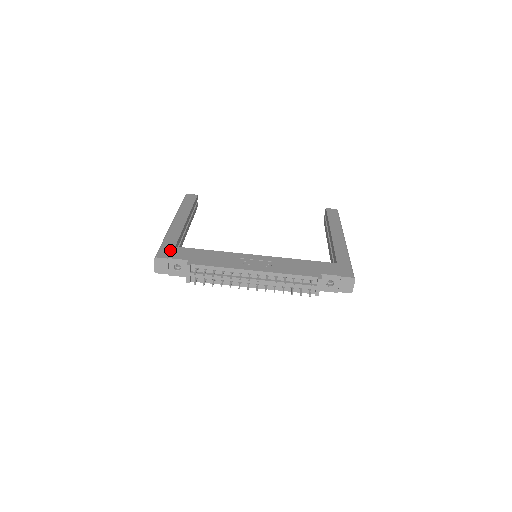
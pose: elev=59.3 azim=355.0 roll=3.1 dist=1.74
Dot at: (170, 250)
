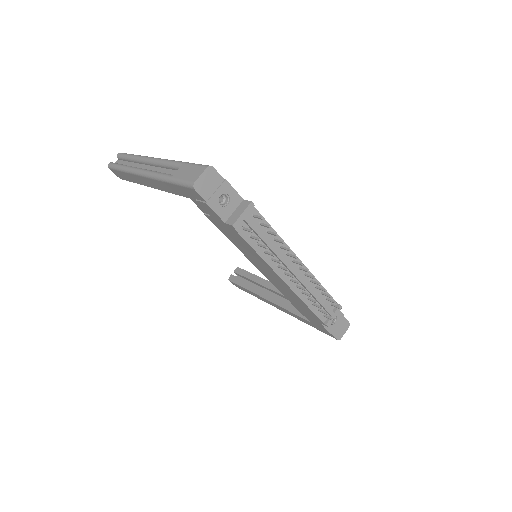
Dot at: occluded
